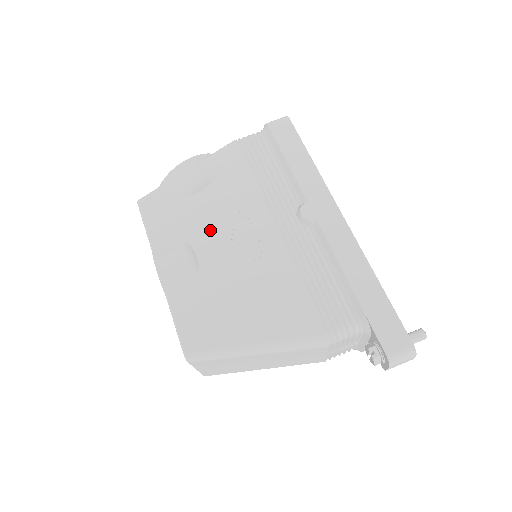
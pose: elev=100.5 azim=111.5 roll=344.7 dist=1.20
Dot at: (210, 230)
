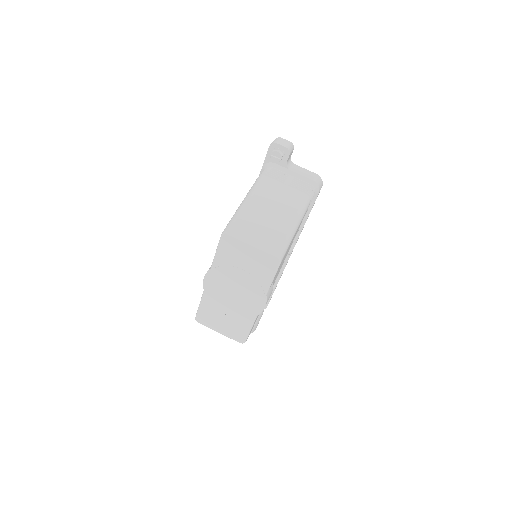
Dot at: occluded
